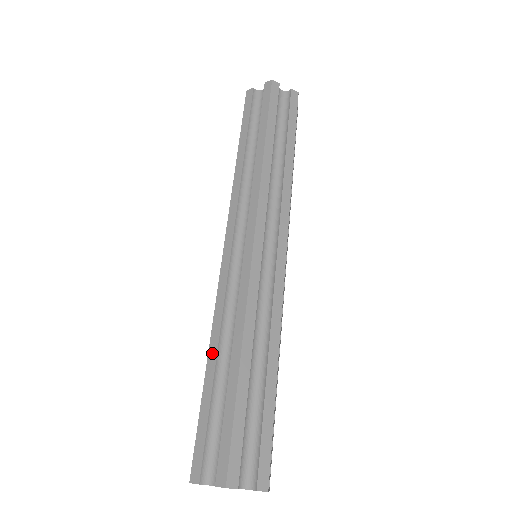
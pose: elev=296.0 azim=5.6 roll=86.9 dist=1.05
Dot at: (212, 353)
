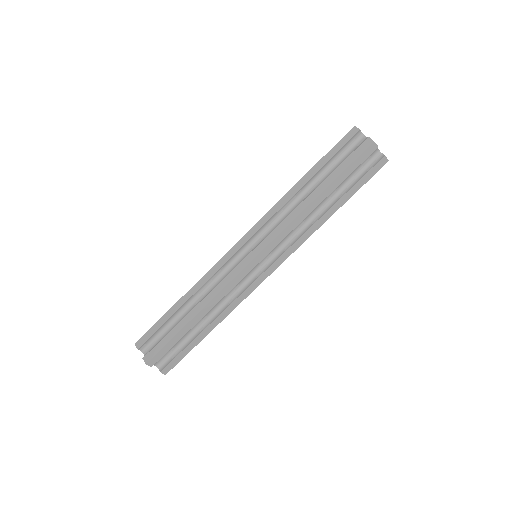
Dot at: (199, 317)
